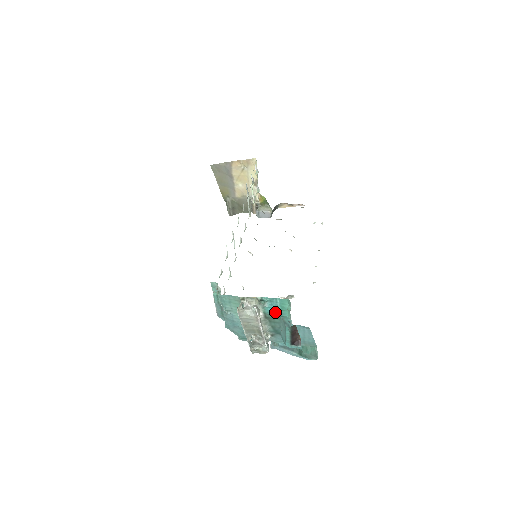
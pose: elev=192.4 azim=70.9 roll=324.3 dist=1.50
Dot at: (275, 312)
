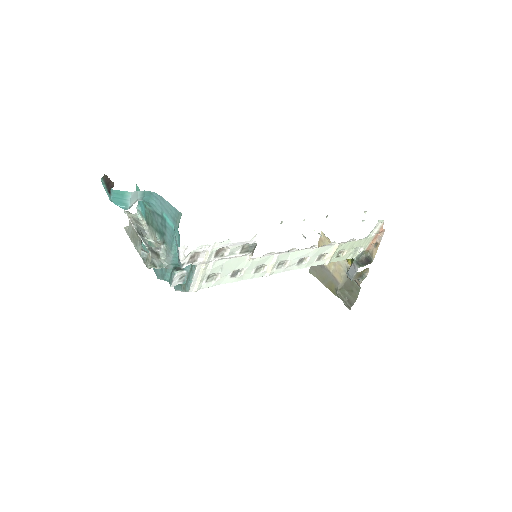
Dot at: (144, 209)
